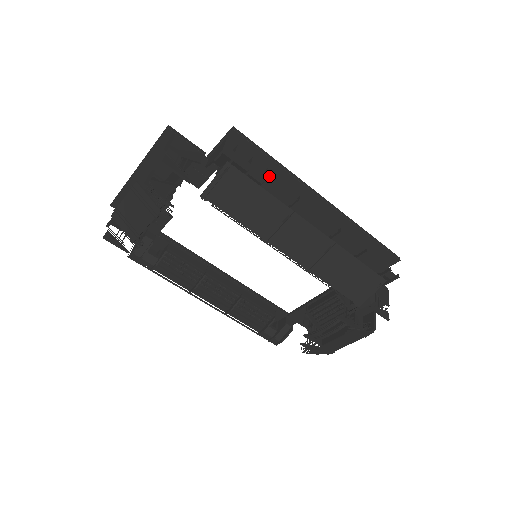
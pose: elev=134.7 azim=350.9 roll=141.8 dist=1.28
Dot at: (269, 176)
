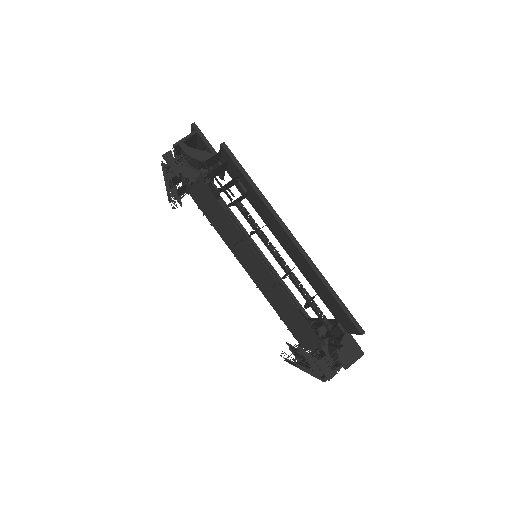
Dot at: occluded
